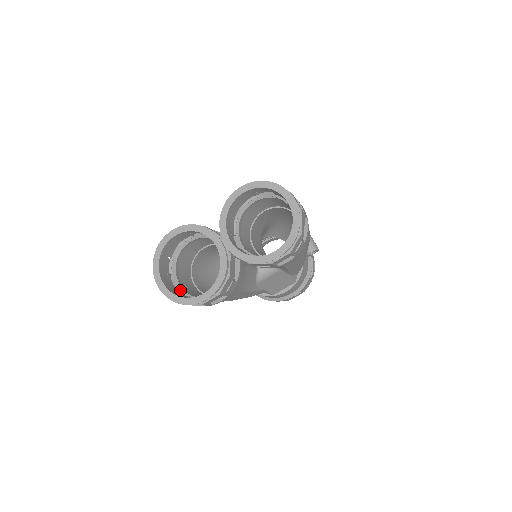
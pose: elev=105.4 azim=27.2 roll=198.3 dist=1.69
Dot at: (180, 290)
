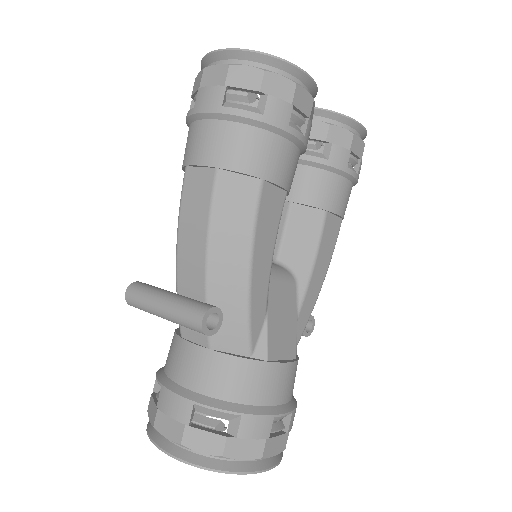
Dot at: occluded
